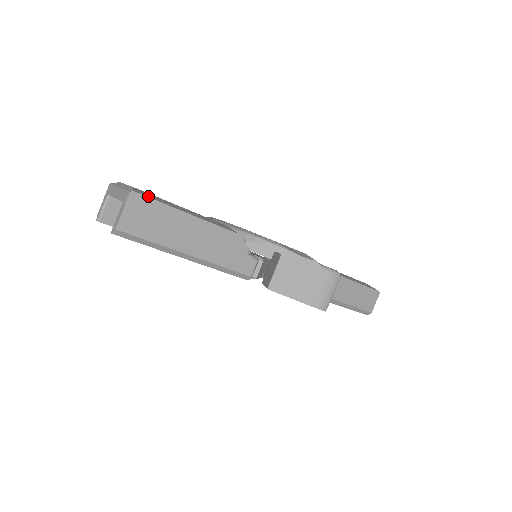
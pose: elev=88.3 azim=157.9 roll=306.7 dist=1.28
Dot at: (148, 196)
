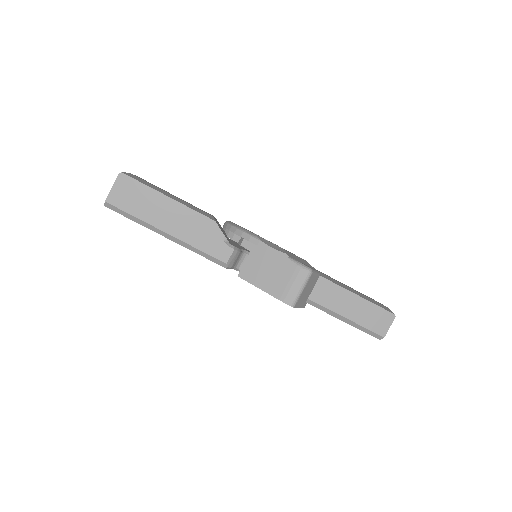
Dot at: (135, 178)
